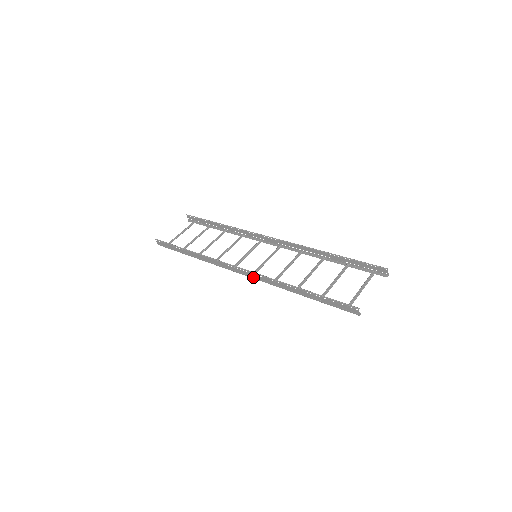
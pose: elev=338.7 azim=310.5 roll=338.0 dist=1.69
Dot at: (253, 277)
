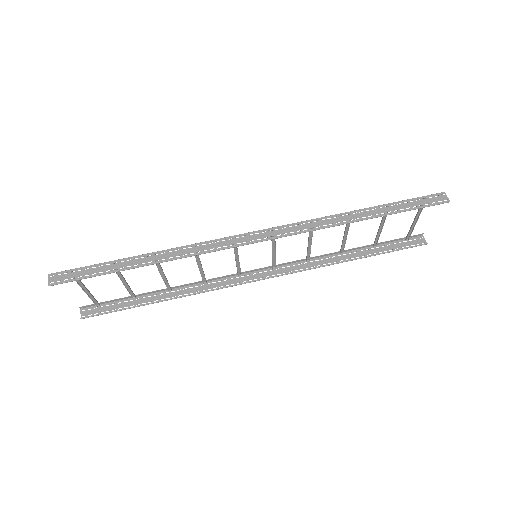
Dot at: (279, 269)
